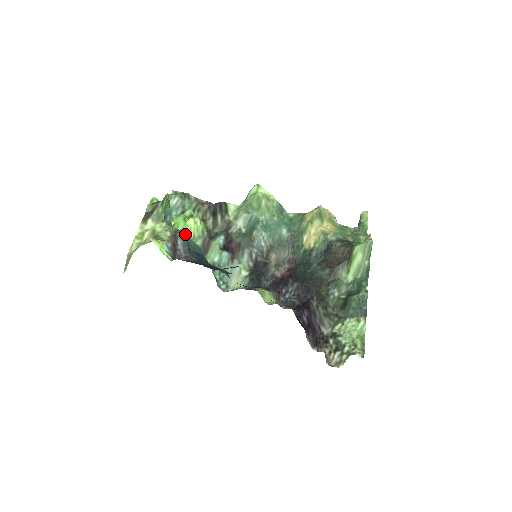
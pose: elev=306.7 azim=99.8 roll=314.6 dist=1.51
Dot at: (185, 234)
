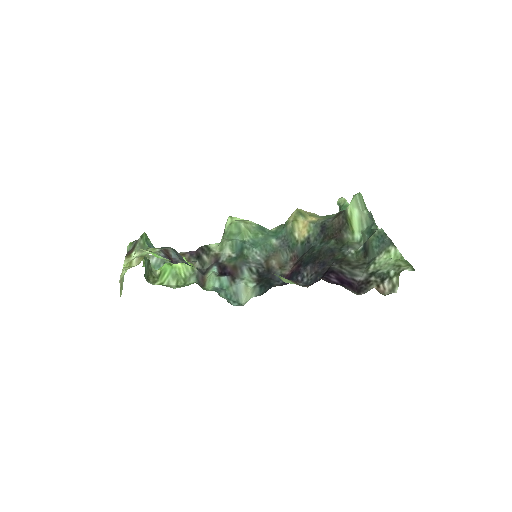
Dot at: (175, 275)
